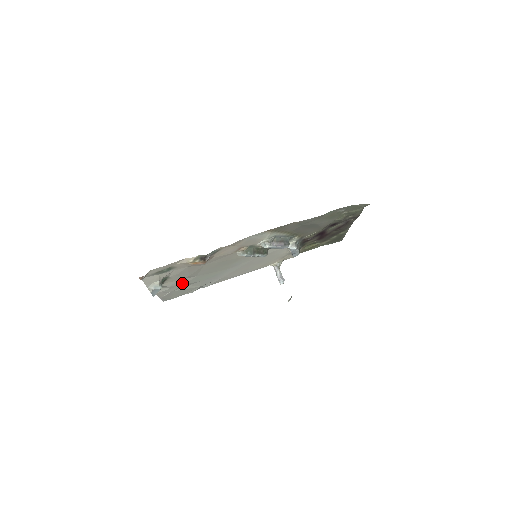
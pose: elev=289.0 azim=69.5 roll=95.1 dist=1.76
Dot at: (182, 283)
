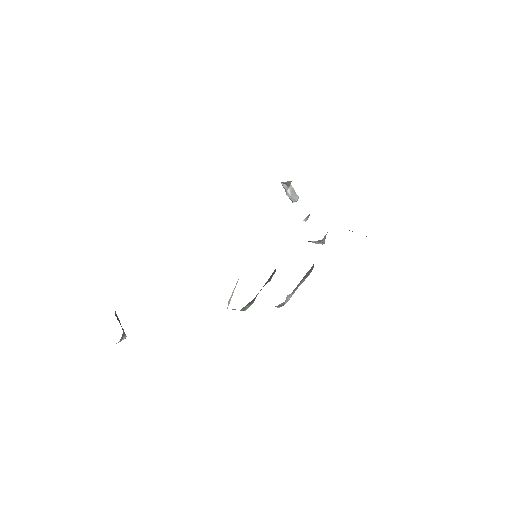
Dot at: occluded
